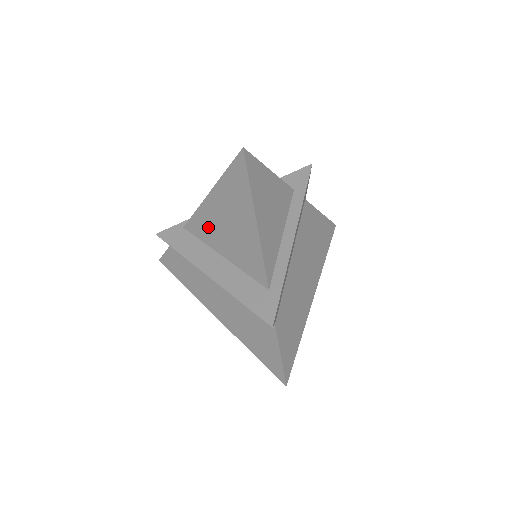
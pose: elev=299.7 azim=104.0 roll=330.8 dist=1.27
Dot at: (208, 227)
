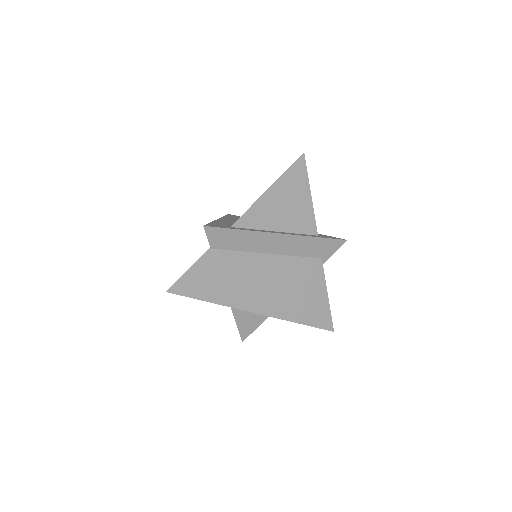
Dot at: occluded
